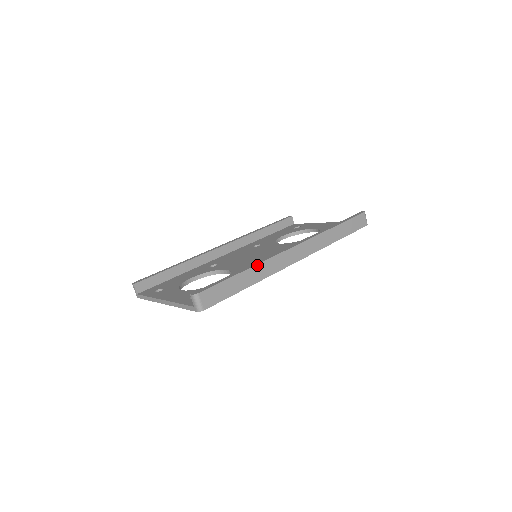
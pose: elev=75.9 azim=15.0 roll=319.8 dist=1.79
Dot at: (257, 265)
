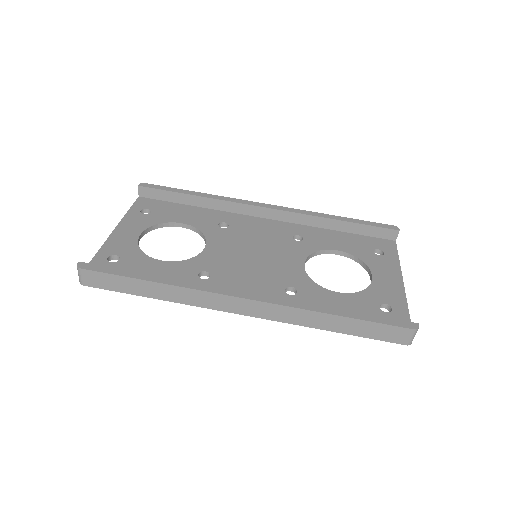
Dot at: (173, 286)
